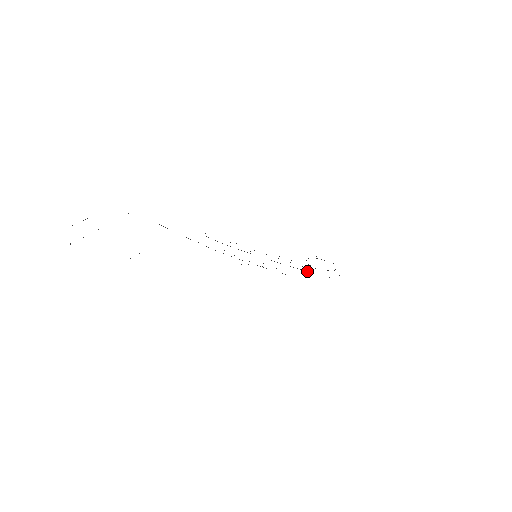
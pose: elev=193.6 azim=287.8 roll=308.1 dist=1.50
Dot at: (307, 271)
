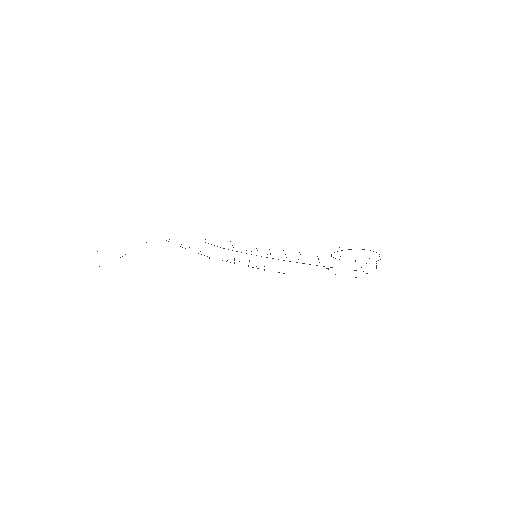
Dot at: (323, 266)
